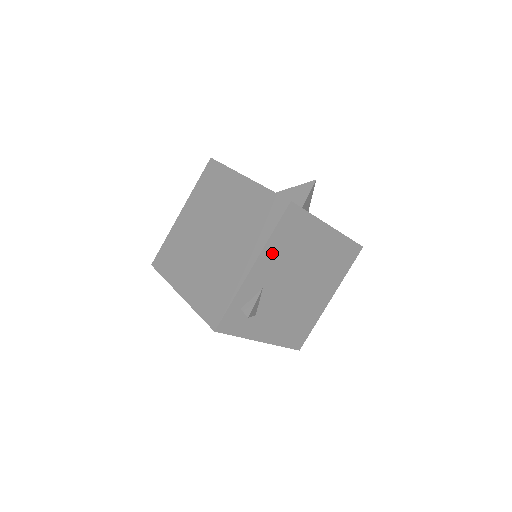
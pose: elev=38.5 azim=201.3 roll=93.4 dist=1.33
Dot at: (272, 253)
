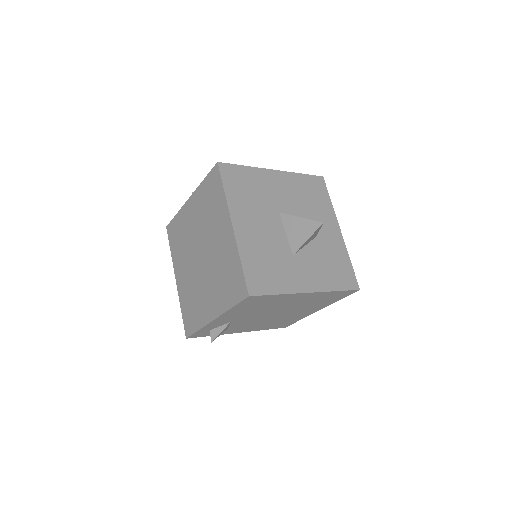
Dot at: (235, 312)
